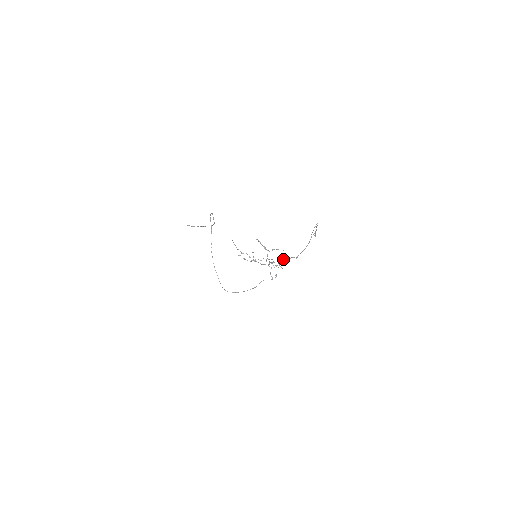
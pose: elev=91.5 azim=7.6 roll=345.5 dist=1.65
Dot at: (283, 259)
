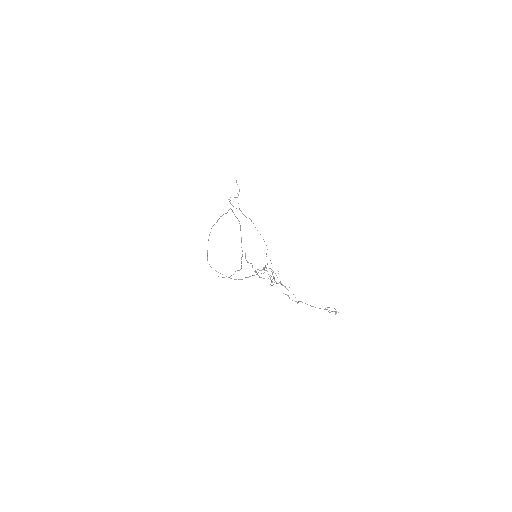
Dot at: occluded
